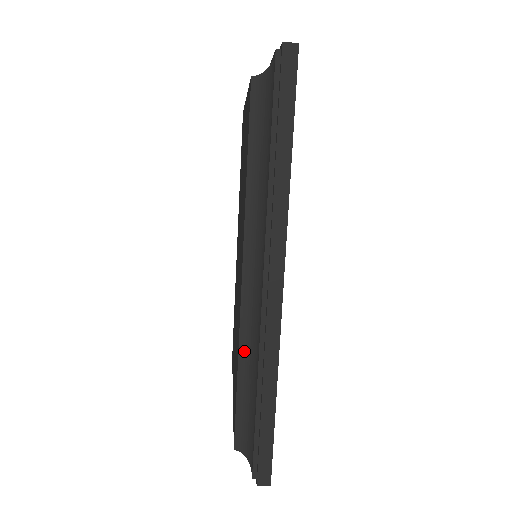
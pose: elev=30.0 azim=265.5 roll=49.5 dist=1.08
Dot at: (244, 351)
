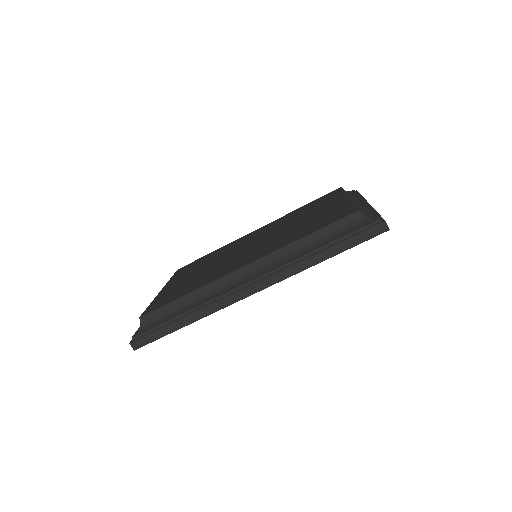
Dot at: (201, 291)
